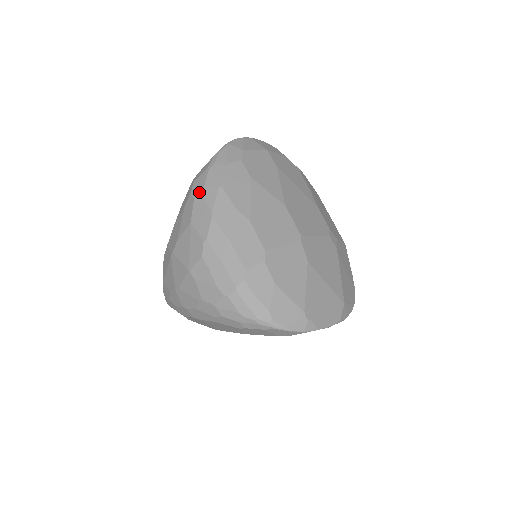
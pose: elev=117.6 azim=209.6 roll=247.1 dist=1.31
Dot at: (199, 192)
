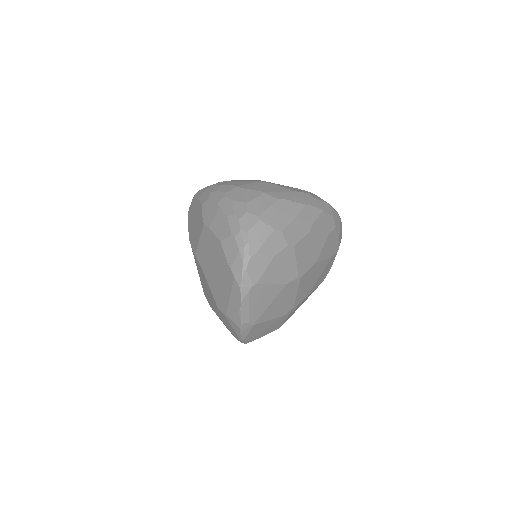
Dot at: (314, 196)
